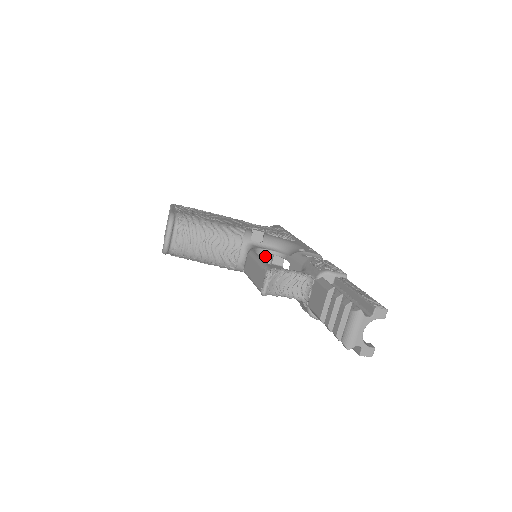
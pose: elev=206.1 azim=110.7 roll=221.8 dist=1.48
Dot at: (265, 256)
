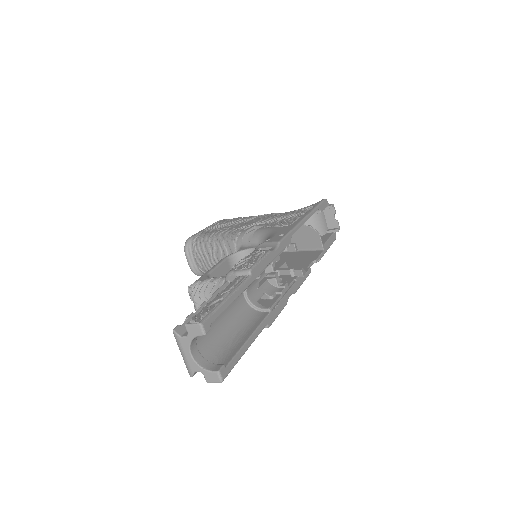
Dot at: occluded
